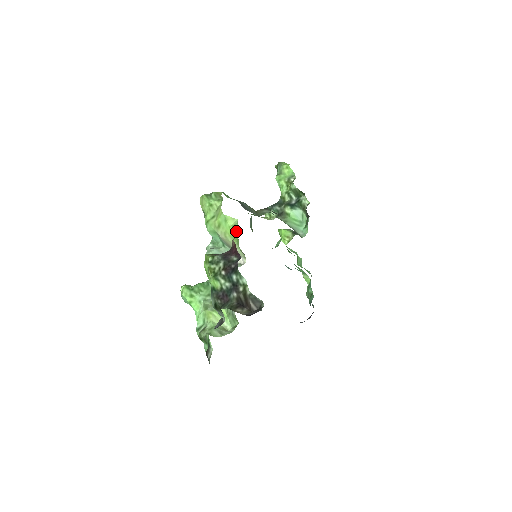
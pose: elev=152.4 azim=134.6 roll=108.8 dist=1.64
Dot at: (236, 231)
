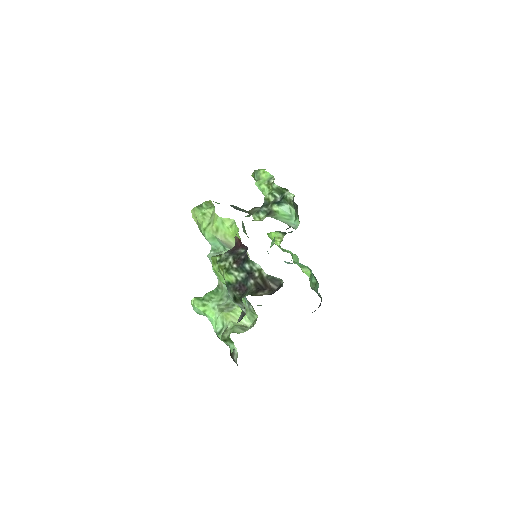
Dot at: (235, 229)
